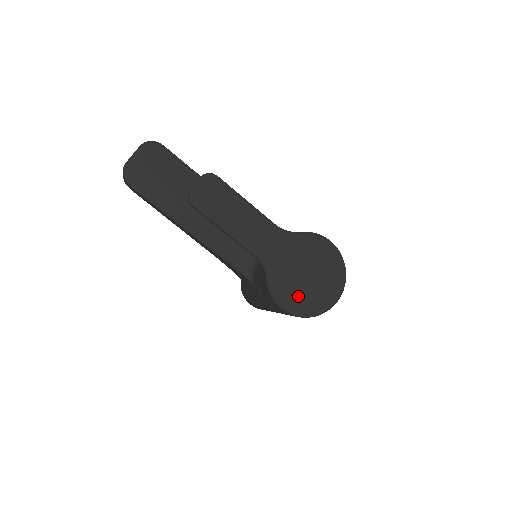
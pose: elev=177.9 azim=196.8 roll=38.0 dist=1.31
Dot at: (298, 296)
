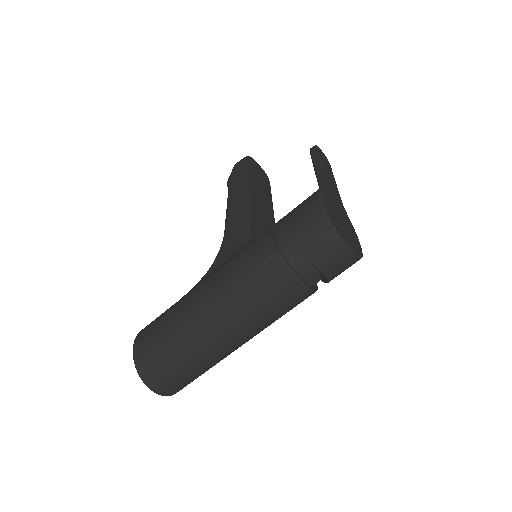
Dot at: (333, 212)
